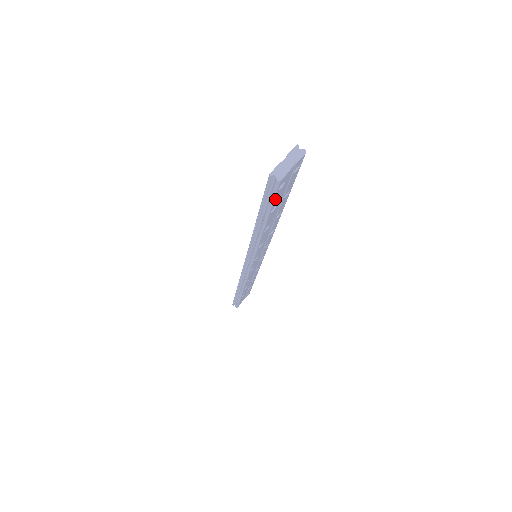
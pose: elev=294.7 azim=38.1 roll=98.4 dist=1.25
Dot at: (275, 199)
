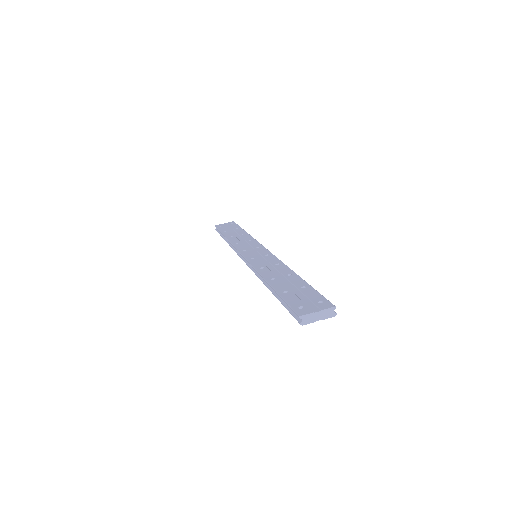
Dot at: occluded
